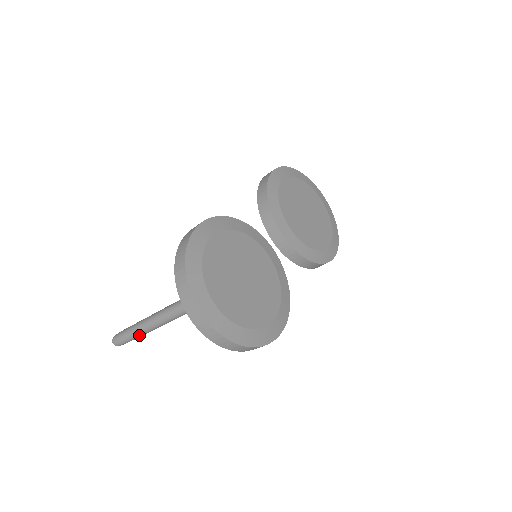
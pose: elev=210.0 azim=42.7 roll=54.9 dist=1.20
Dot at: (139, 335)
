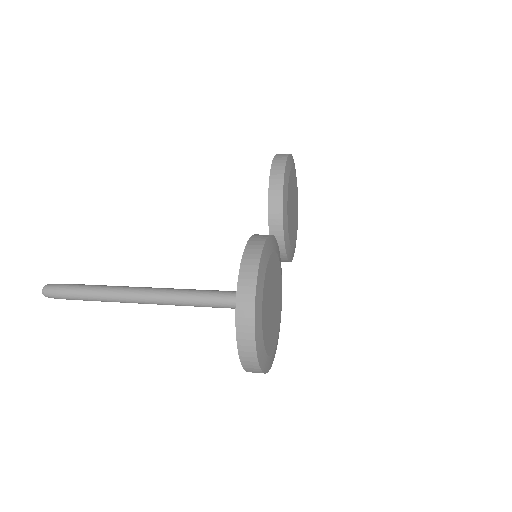
Dot at: occluded
